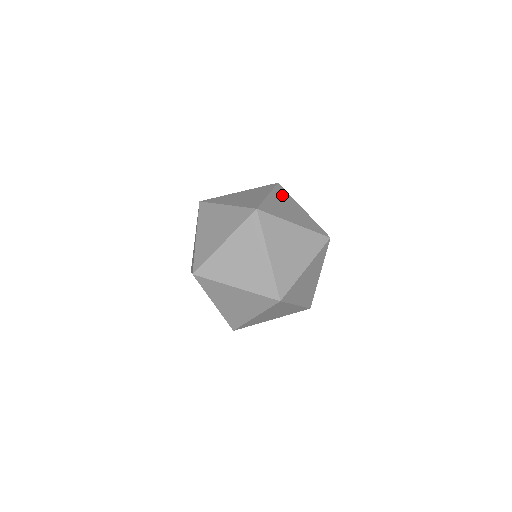
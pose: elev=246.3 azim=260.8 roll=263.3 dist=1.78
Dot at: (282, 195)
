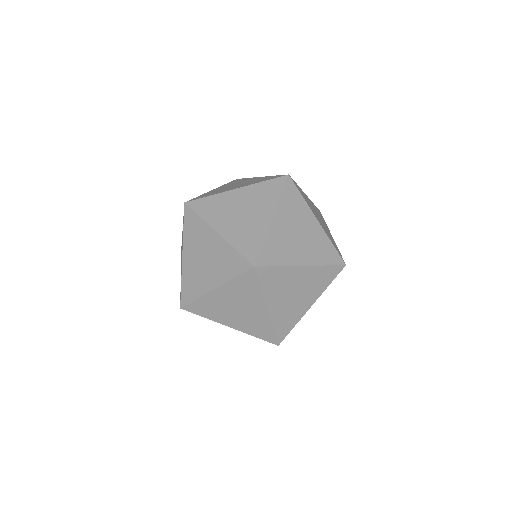
Dot at: (291, 205)
